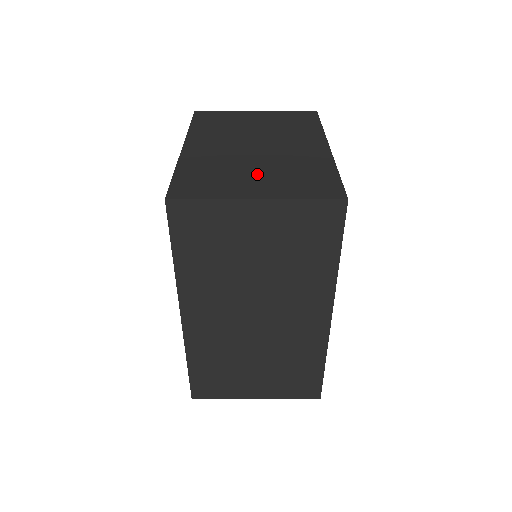
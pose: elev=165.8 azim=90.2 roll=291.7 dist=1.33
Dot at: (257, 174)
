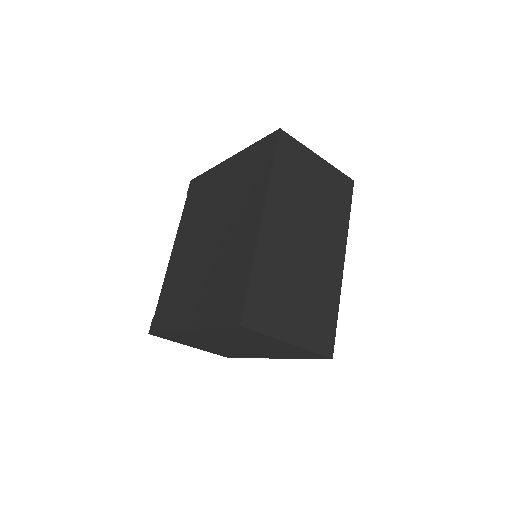
Dot at: occluded
